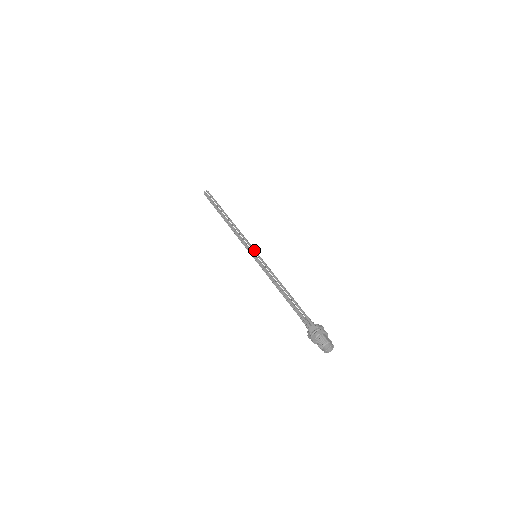
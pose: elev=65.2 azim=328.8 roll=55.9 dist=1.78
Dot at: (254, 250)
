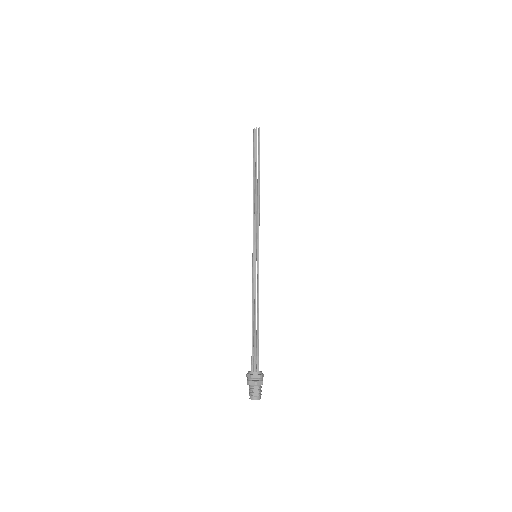
Dot at: (255, 250)
